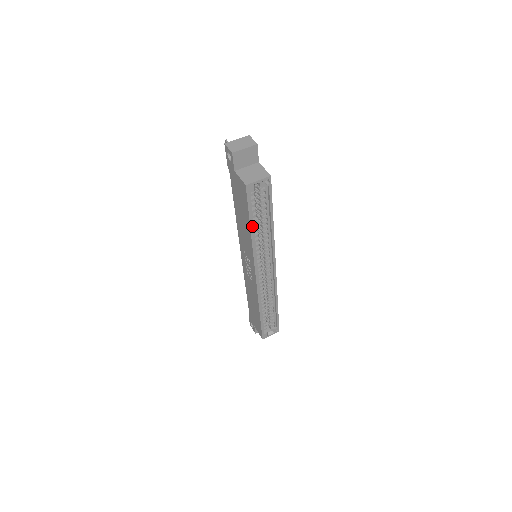
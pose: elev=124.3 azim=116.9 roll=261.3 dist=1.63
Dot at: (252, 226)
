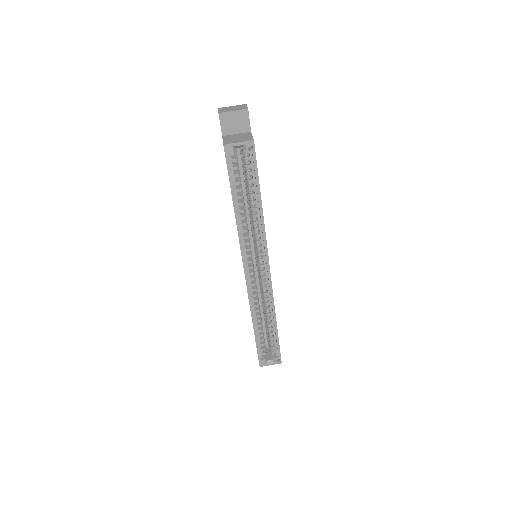
Dot at: (235, 201)
